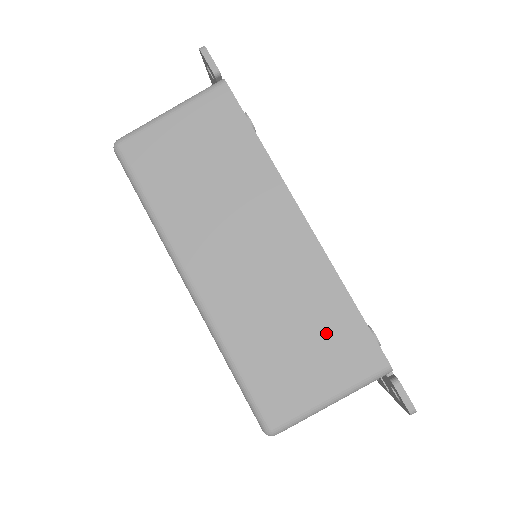
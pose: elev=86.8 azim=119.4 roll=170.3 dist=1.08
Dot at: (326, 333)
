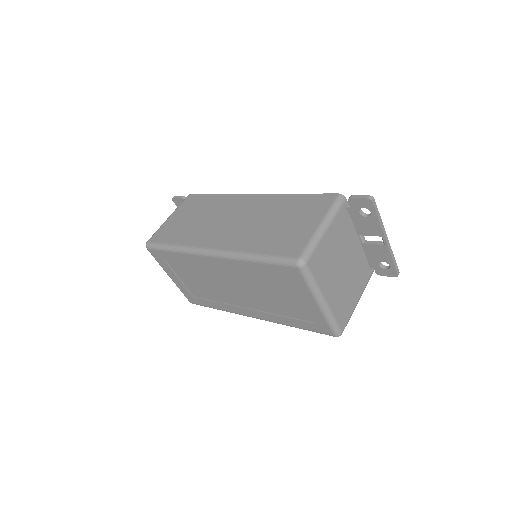
Dot at: (296, 210)
